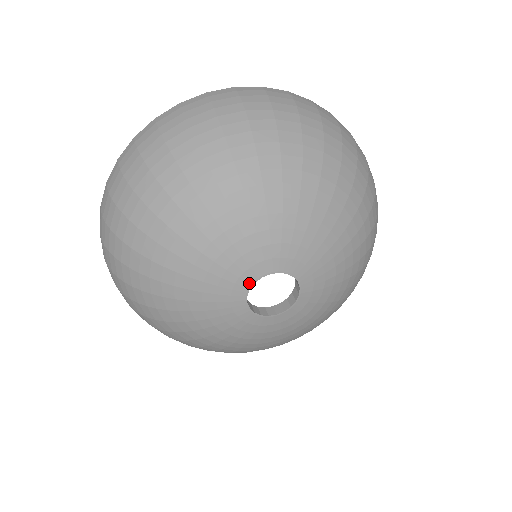
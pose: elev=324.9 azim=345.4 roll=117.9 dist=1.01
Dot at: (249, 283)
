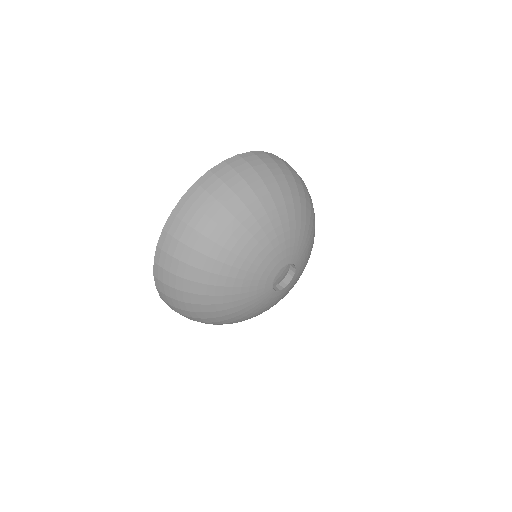
Dot at: (272, 280)
